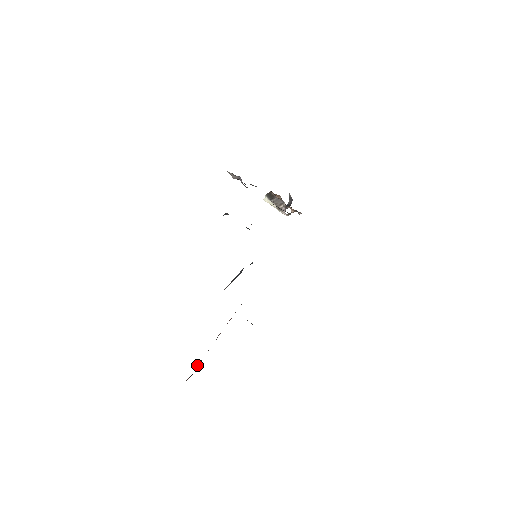
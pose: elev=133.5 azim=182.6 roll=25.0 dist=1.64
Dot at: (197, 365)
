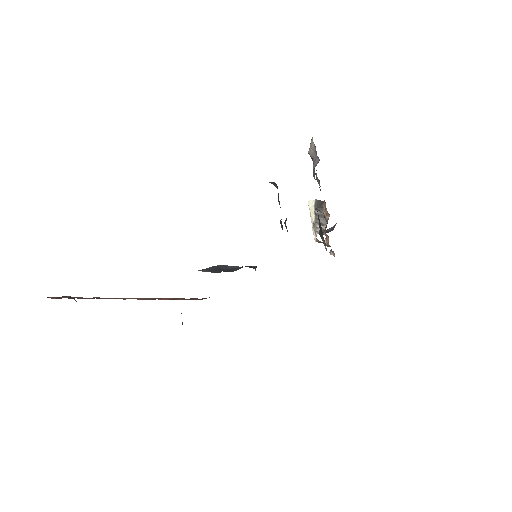
Dot at: (77, 297)
